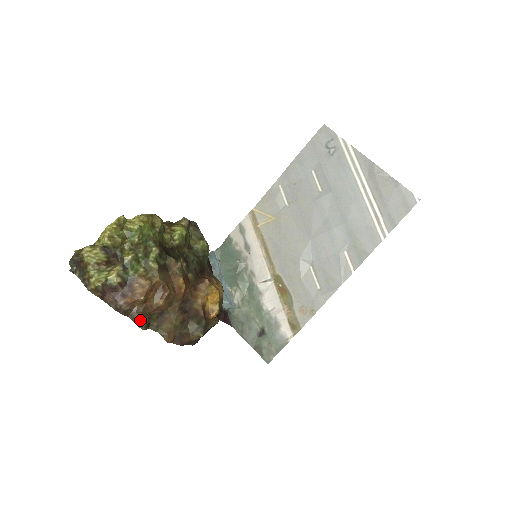
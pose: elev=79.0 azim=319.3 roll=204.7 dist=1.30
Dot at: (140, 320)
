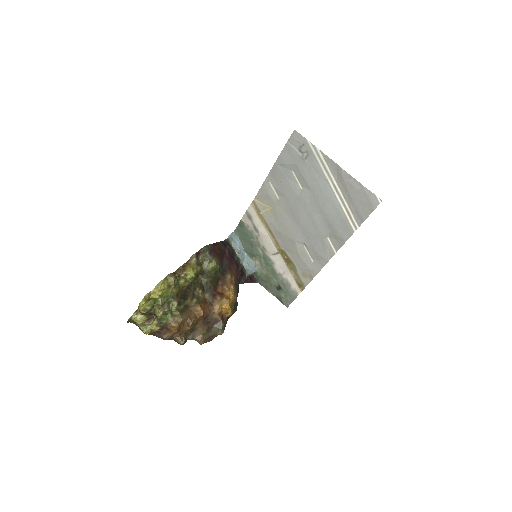
Dot at: (179, 341)
